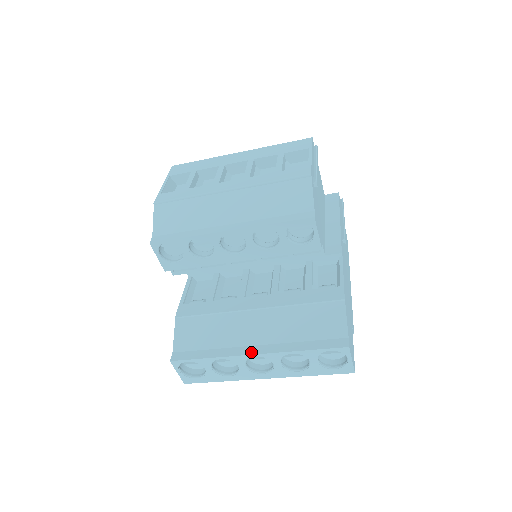
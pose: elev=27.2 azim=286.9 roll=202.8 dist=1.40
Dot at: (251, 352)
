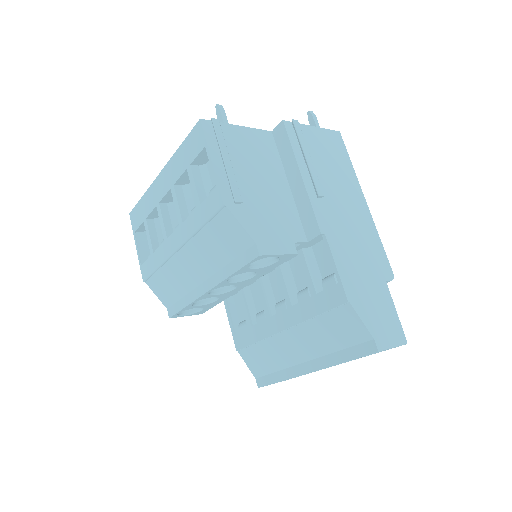
Dot at: (305, 371)
